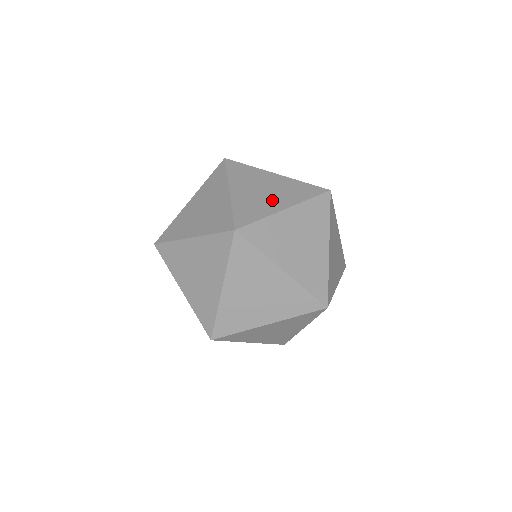
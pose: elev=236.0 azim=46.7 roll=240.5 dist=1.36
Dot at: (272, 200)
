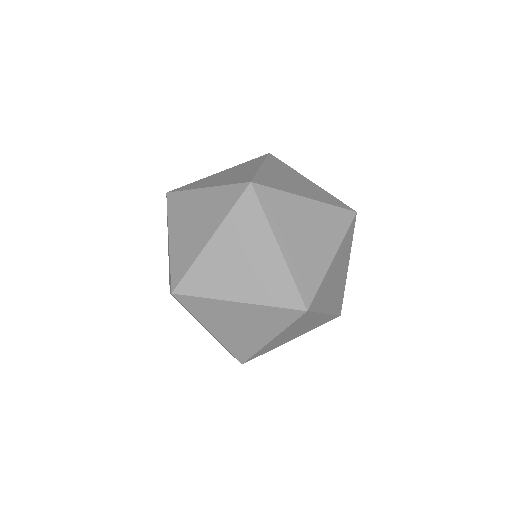
Dot at: (199, 233)
